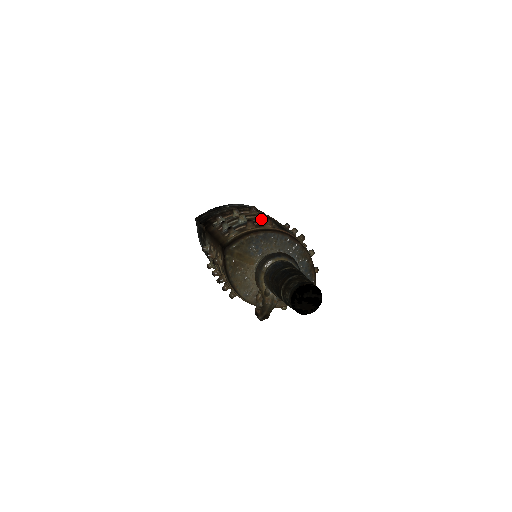
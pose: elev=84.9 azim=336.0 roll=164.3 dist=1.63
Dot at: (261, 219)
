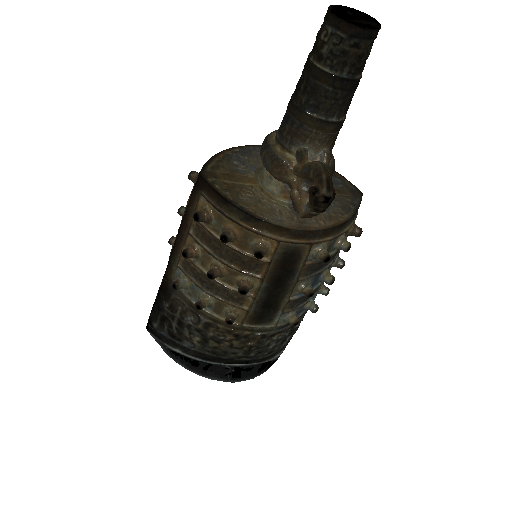
Dot at: occluded
